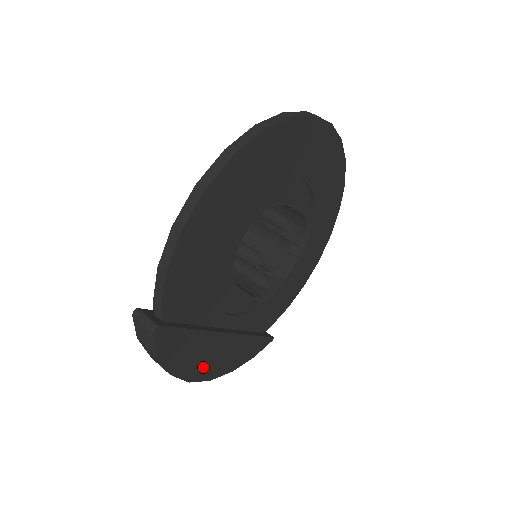
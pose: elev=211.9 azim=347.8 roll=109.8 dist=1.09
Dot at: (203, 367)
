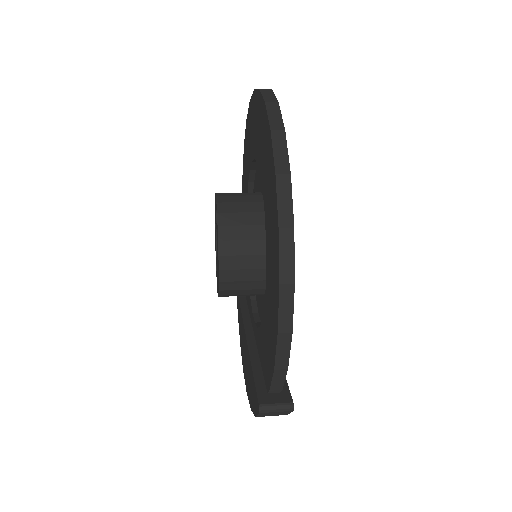
Dot at: occluded
